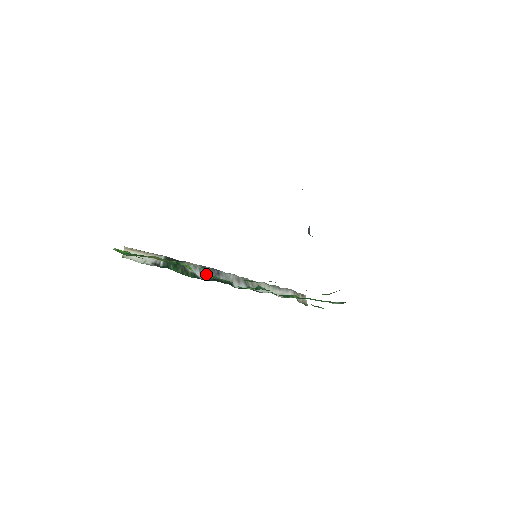
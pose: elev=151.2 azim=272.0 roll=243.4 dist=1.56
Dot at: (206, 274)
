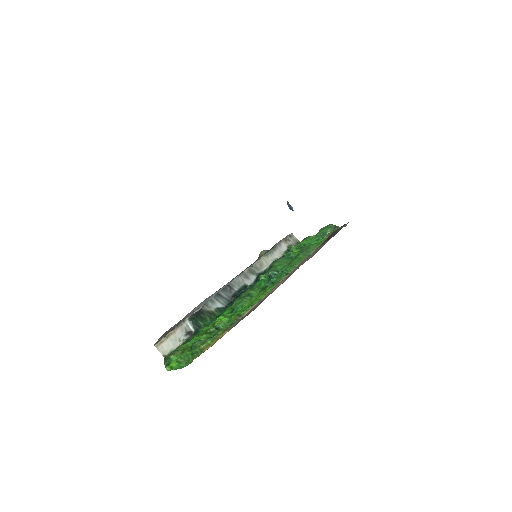
Dot at: (224, 299)
